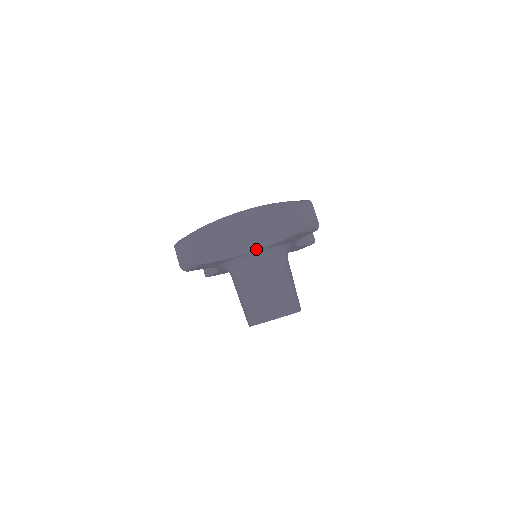
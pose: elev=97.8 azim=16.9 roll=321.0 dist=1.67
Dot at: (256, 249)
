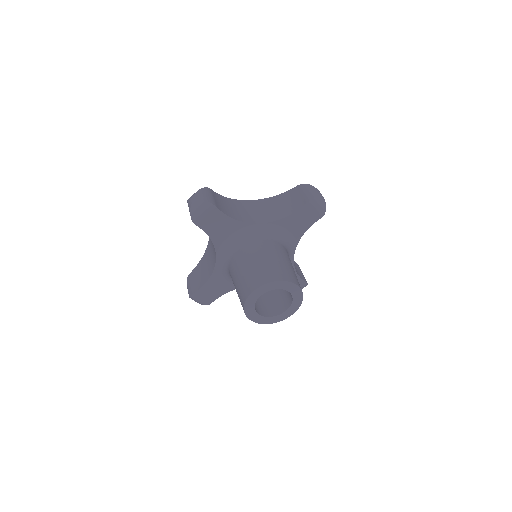
Dot at: (265, 222)
